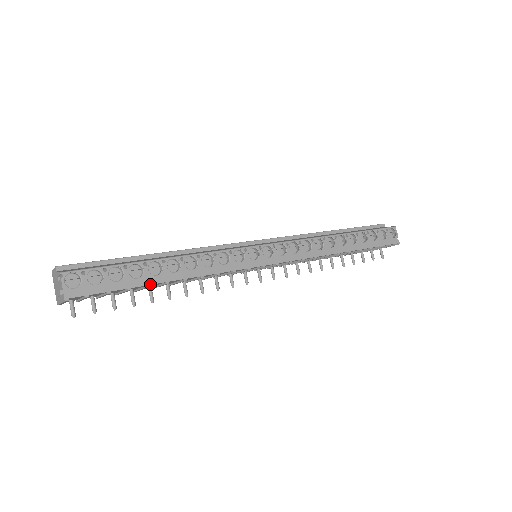
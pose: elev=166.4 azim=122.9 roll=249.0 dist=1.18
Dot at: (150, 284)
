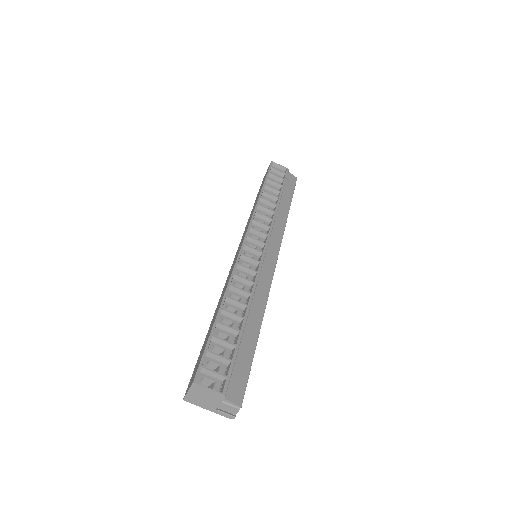
Dot at: occluded
